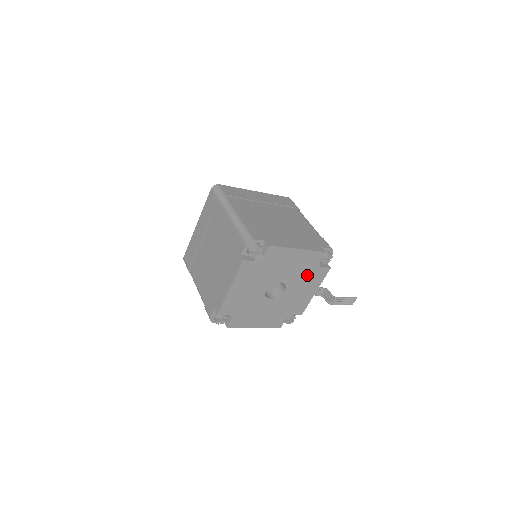
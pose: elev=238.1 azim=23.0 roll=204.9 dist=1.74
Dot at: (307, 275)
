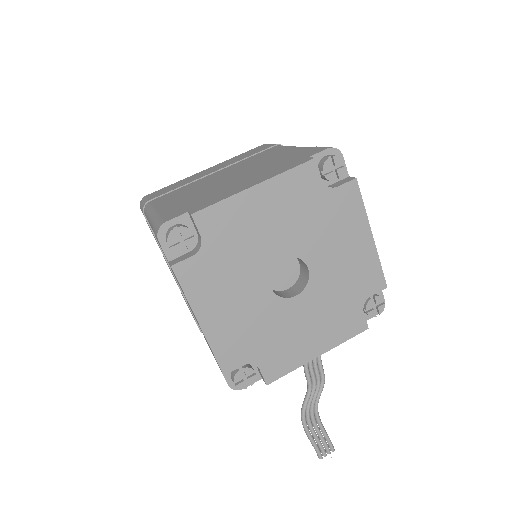
Dot at: (340, 303)
